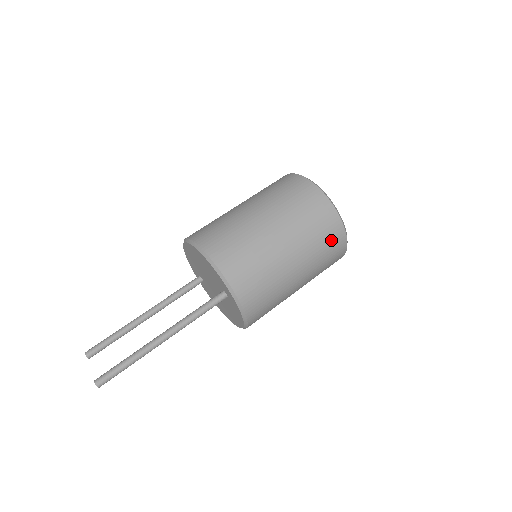
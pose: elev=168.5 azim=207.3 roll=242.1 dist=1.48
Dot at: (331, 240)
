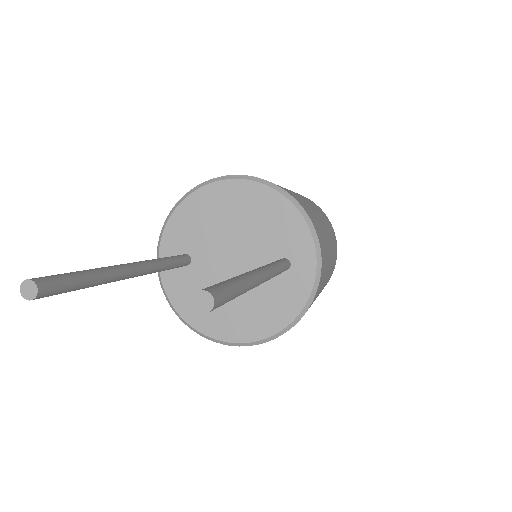
Dot at: (334, 263)
